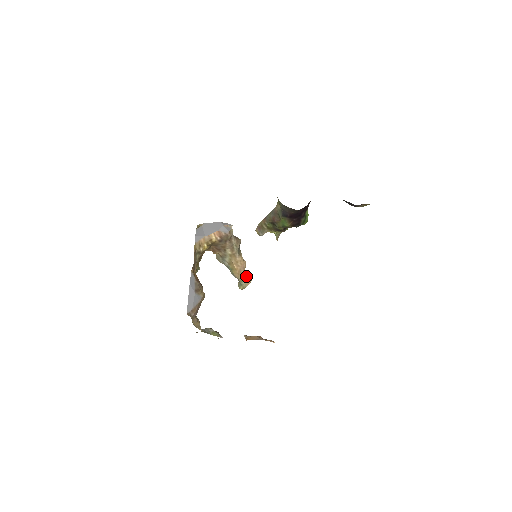
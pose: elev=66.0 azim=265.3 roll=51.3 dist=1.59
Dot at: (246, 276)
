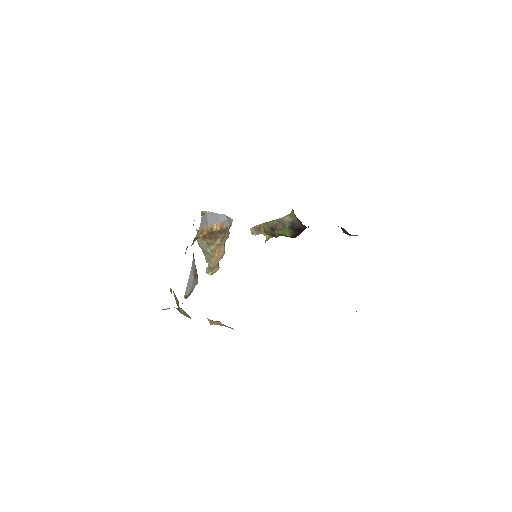
Dot at: occluded
